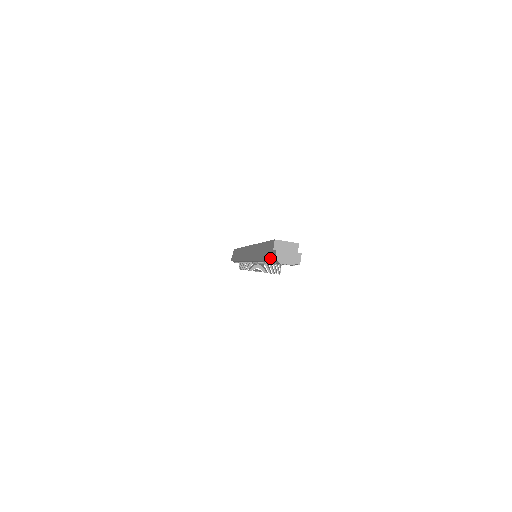
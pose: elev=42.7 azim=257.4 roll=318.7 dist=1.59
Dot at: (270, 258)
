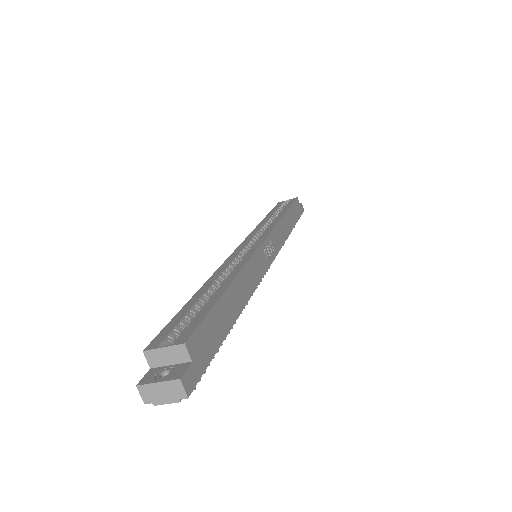
Dot at: occluded
